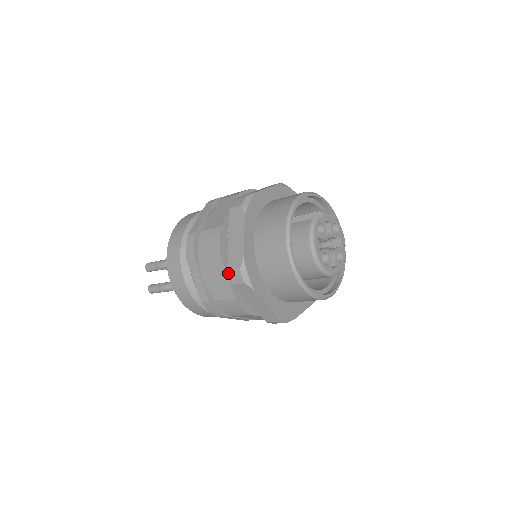
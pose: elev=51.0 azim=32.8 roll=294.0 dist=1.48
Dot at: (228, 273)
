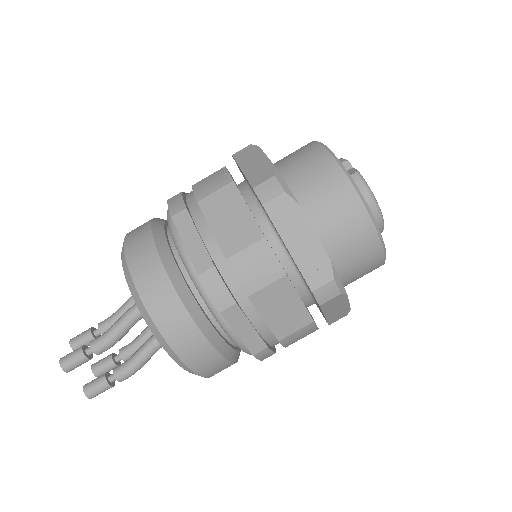
Dot at: (313, 294)
